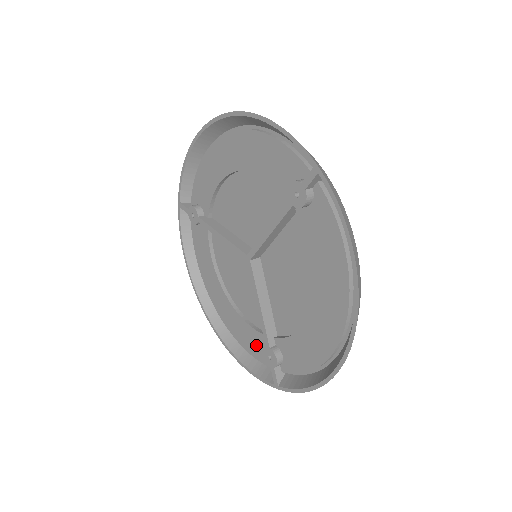
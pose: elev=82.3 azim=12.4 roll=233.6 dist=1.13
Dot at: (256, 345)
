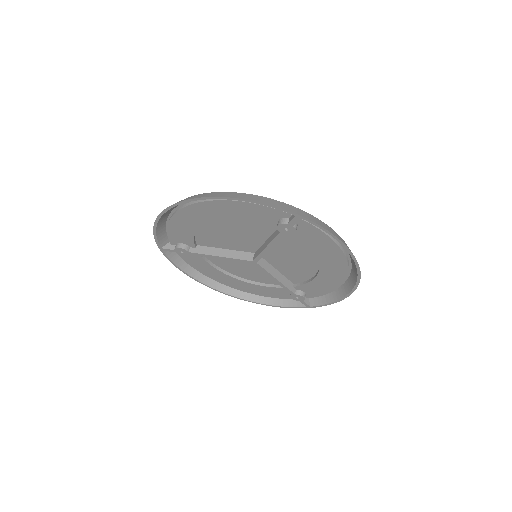
Dot at: (279, 293)
